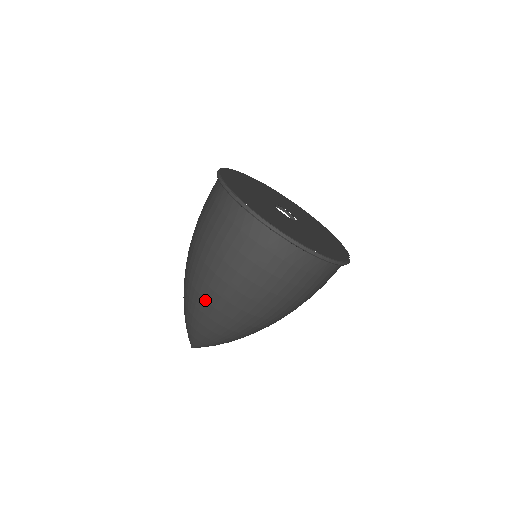
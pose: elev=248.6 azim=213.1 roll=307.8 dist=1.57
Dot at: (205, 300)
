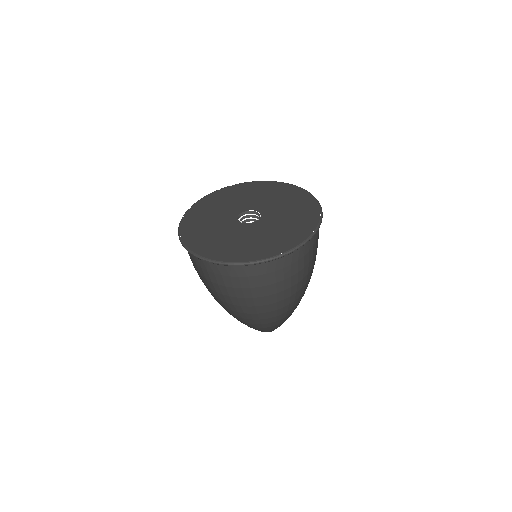
Dot at: (249, 319)
